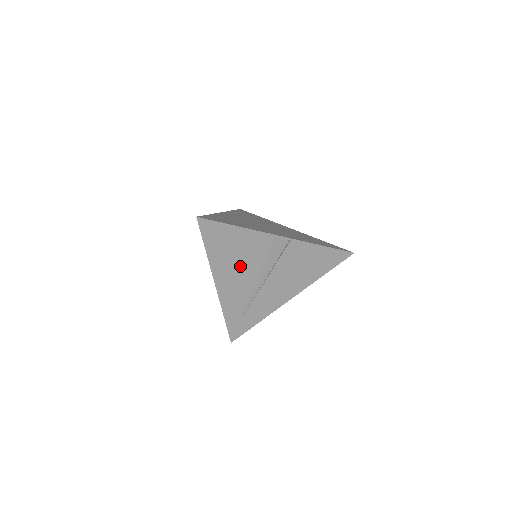
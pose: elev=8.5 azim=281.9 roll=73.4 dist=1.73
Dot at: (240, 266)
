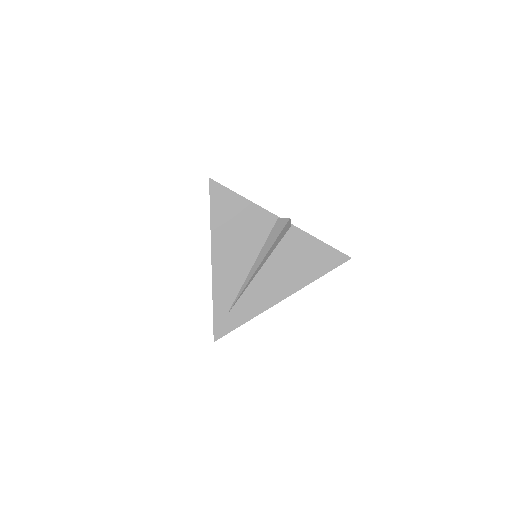
Dot at: (239, 243)
